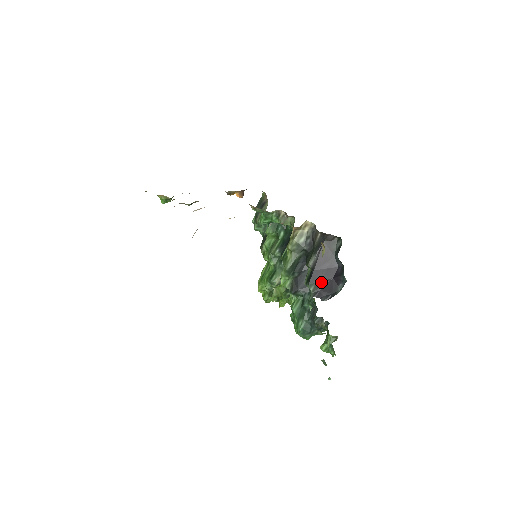
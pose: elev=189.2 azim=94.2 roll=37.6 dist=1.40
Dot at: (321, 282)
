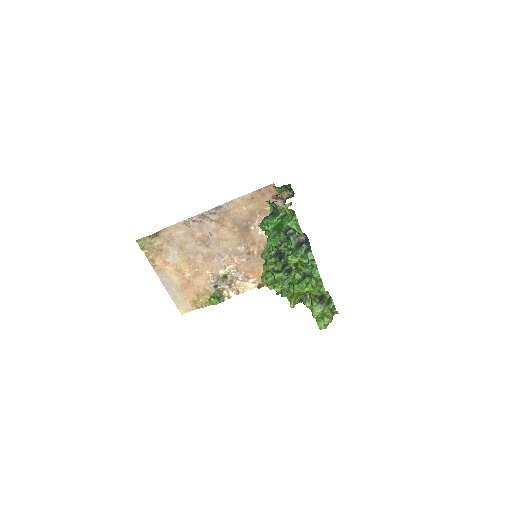
Dot at: occluded
